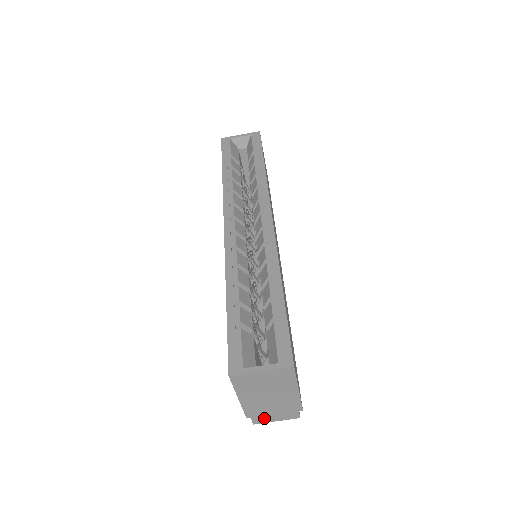
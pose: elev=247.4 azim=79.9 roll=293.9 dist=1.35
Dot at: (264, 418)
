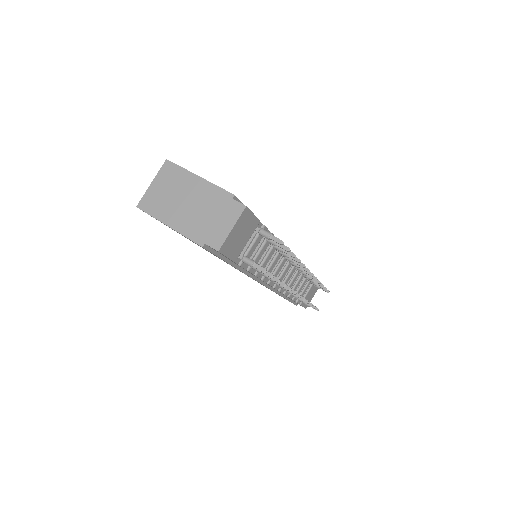
Dot at: (217, 234)
